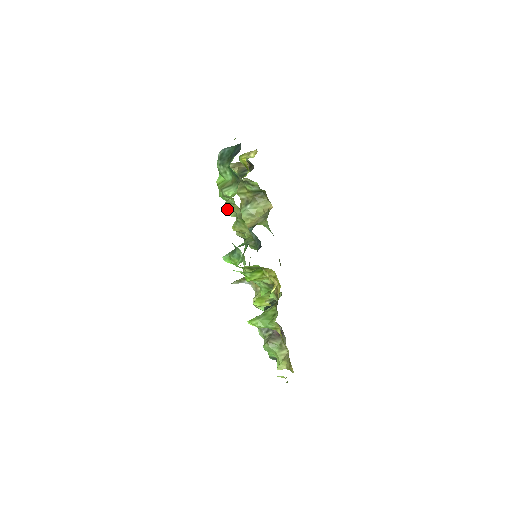
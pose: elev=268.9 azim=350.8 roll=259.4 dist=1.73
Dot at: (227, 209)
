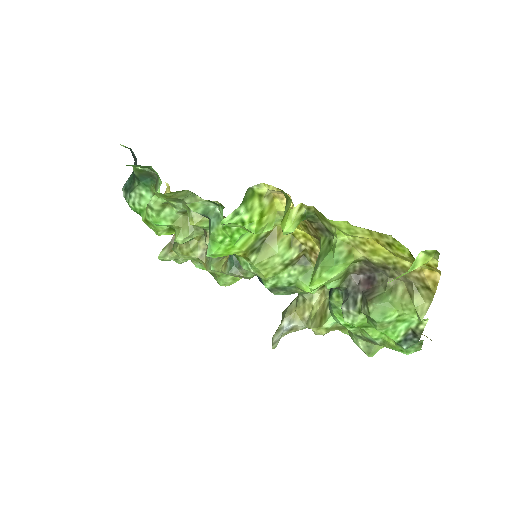
Dot at: (177, 235)
